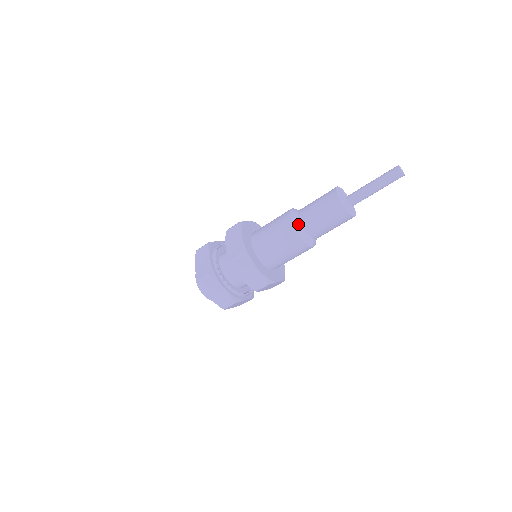
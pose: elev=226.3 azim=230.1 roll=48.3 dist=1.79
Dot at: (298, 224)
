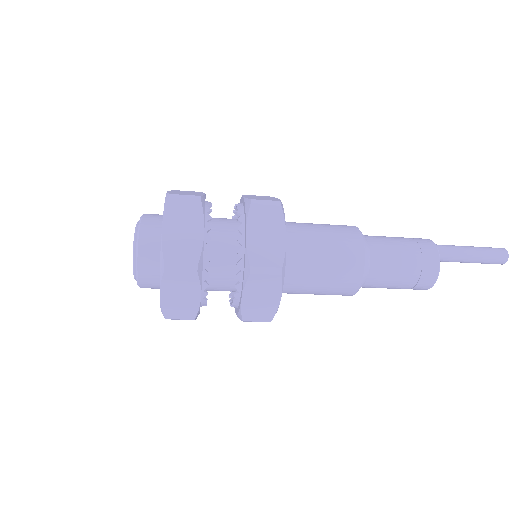
Dot at: occluded
